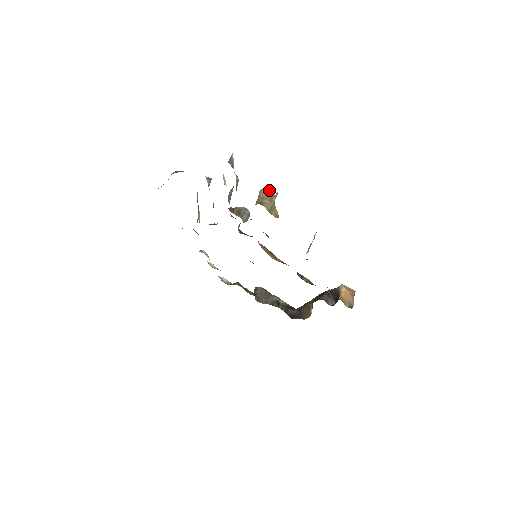
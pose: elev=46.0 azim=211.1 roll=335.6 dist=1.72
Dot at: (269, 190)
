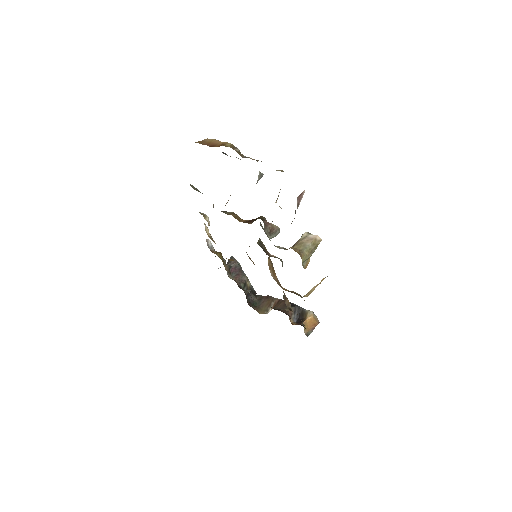
Dot at: (316, 241)
